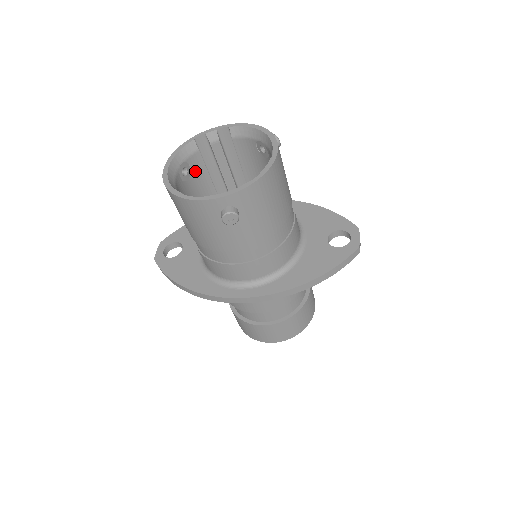
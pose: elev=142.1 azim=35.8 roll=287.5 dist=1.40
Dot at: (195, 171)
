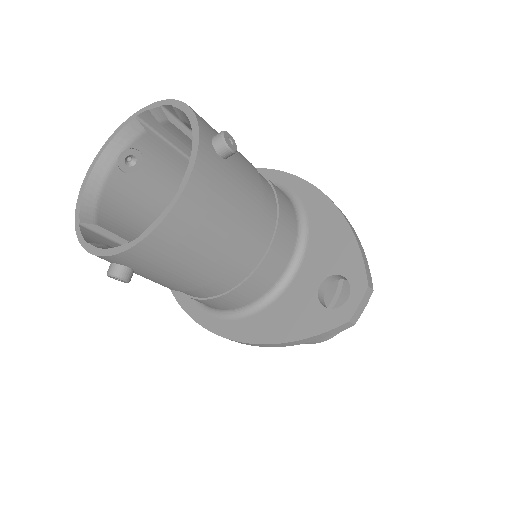
Dot at: (152, 155)
